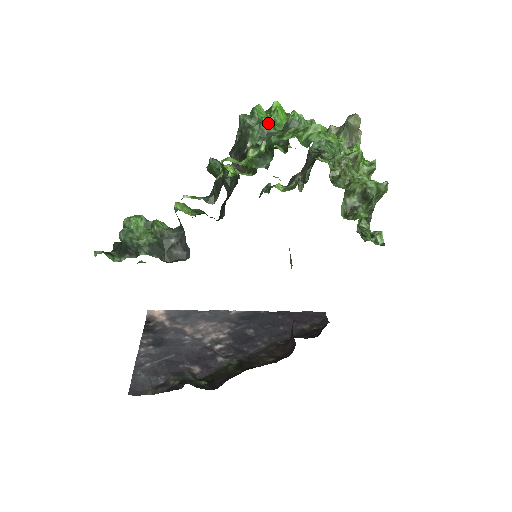
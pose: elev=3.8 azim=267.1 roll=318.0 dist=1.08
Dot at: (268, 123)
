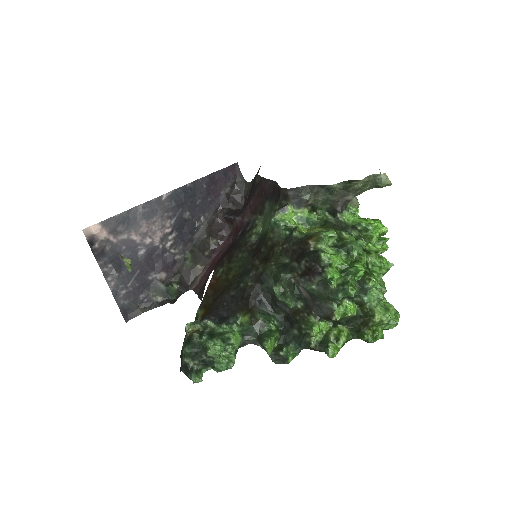
Dot at: occluded
